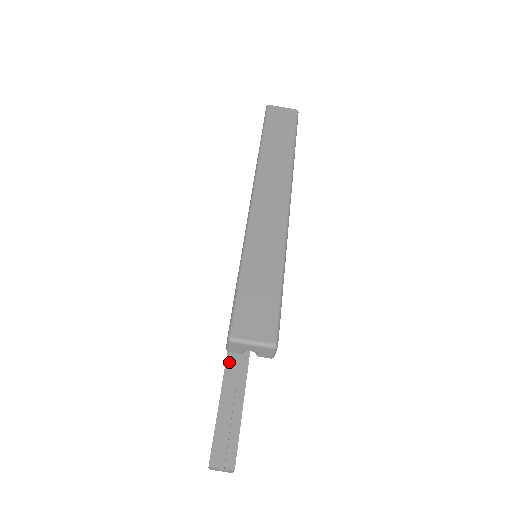
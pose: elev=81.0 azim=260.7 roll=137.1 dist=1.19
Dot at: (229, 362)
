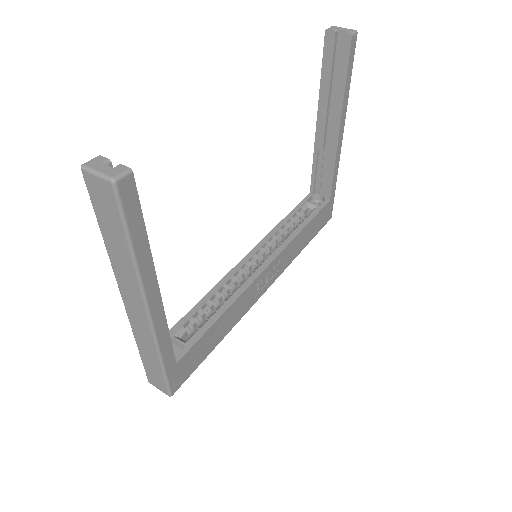
Dot at: occluded
